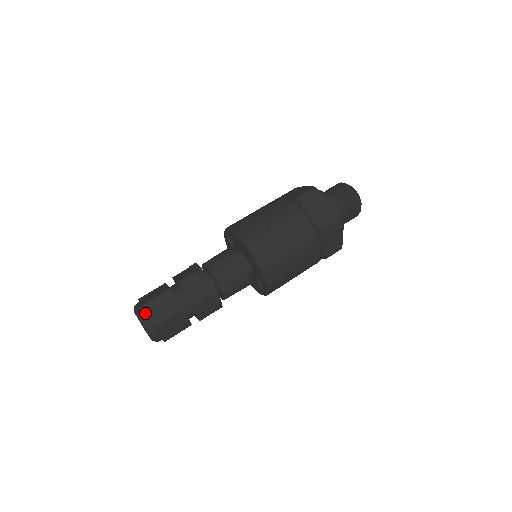
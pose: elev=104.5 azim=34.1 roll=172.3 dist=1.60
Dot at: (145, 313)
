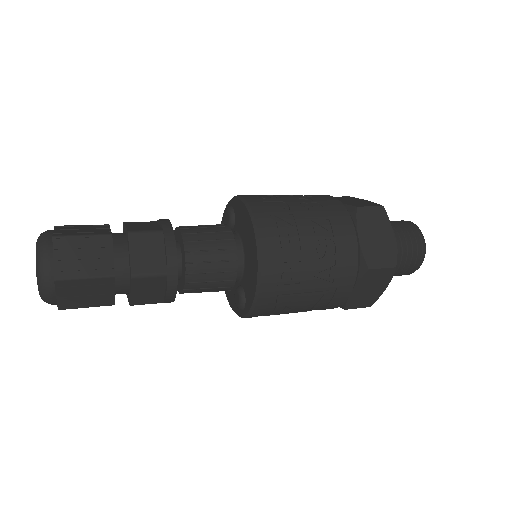
Dot at: (51, 251)
